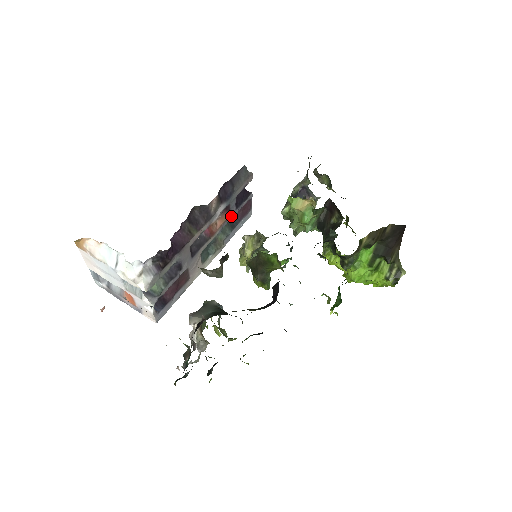
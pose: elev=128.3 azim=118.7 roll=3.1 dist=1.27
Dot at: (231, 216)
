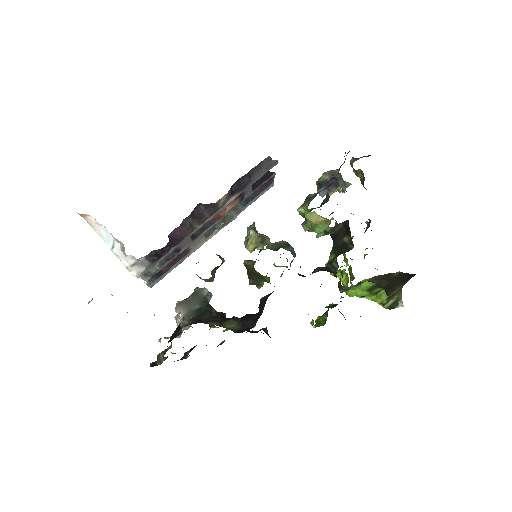
Dot at: (245, 198)
